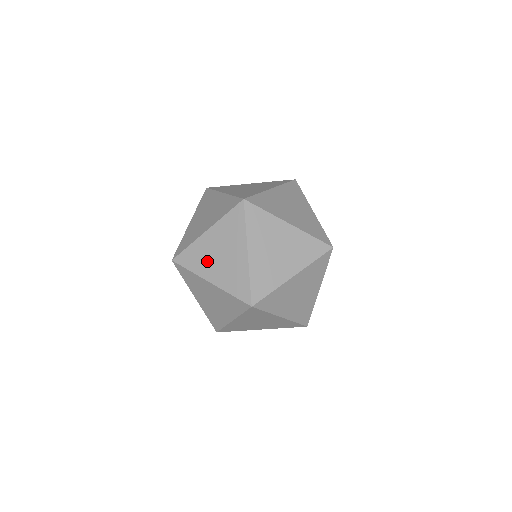
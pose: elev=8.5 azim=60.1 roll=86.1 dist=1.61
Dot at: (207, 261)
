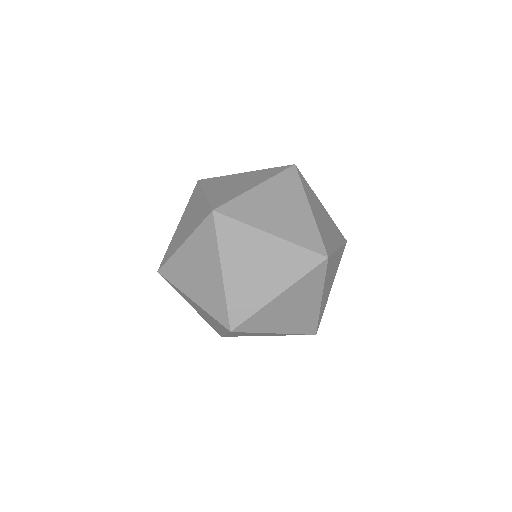
Dot at: (263, 213)
